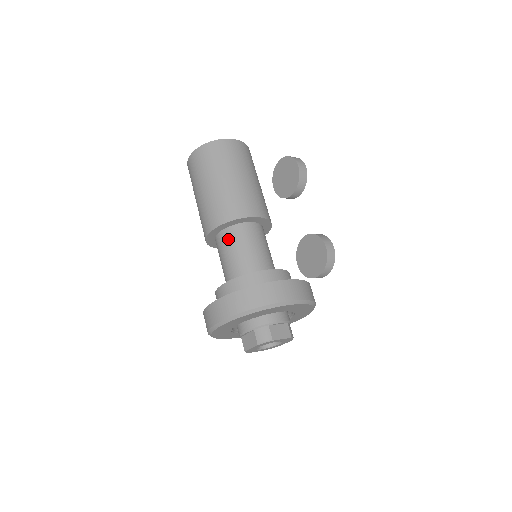
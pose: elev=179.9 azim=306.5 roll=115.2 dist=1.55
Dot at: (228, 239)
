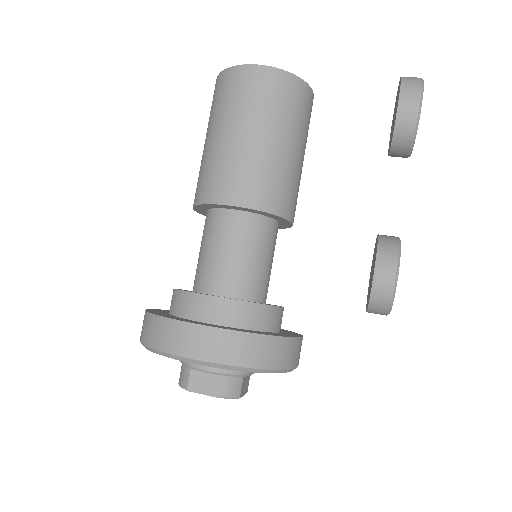
Dot at: (204, 227)
